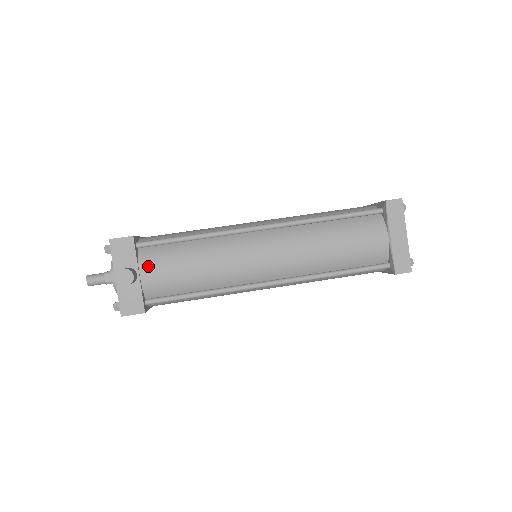
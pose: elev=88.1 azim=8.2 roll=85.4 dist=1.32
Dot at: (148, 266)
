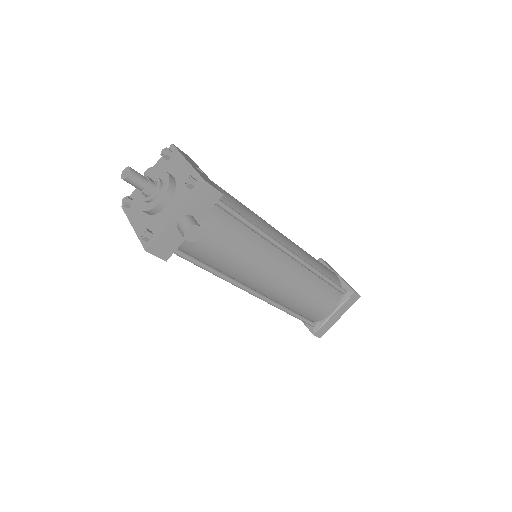
Dot at: (206, 226)
